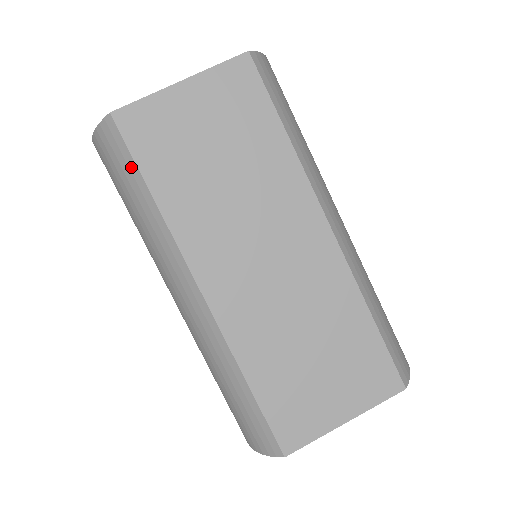
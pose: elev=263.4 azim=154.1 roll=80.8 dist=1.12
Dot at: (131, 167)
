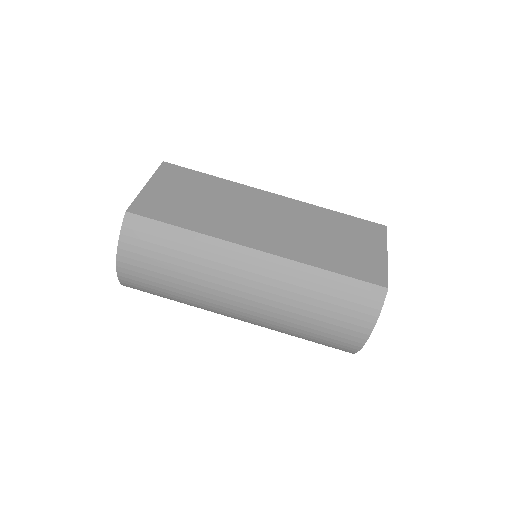
Dot at: (160, 227)
